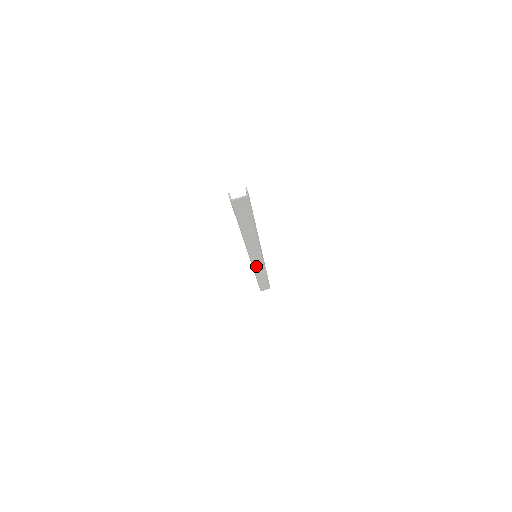
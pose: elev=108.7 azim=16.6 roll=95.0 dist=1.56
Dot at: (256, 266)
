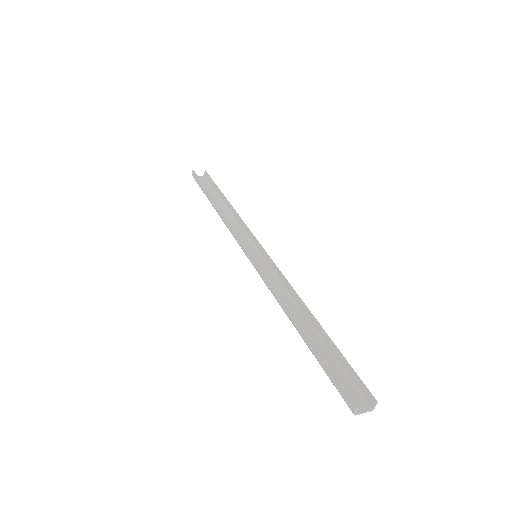
Dot at: occluded
